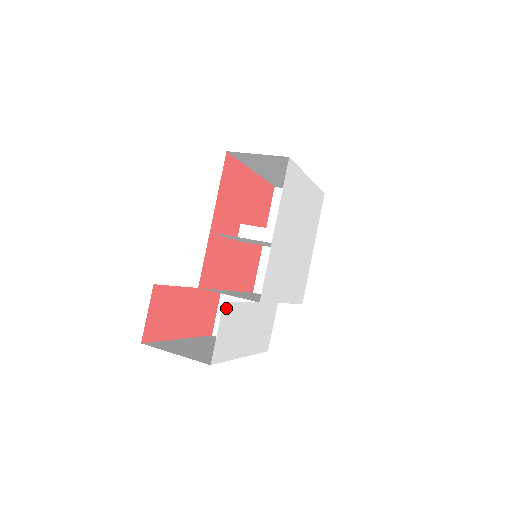
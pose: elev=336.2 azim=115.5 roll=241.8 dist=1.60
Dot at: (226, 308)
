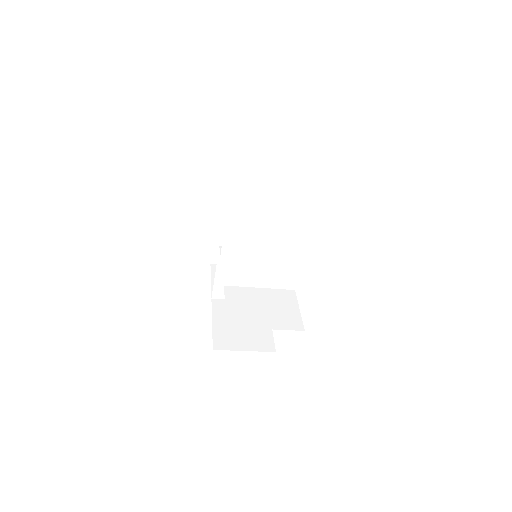
Dot at: occluded
